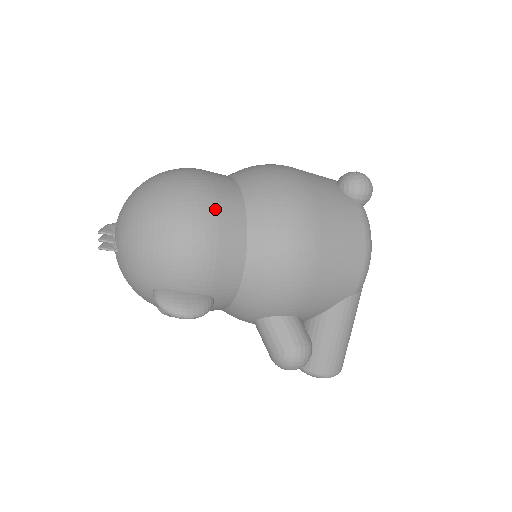
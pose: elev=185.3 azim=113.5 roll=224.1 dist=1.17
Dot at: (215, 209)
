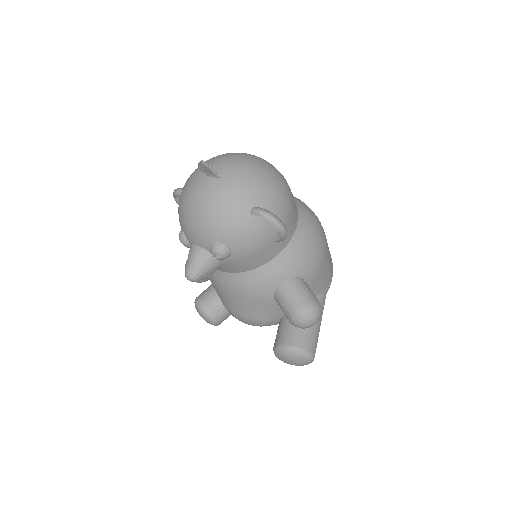
Dot at: occluded
